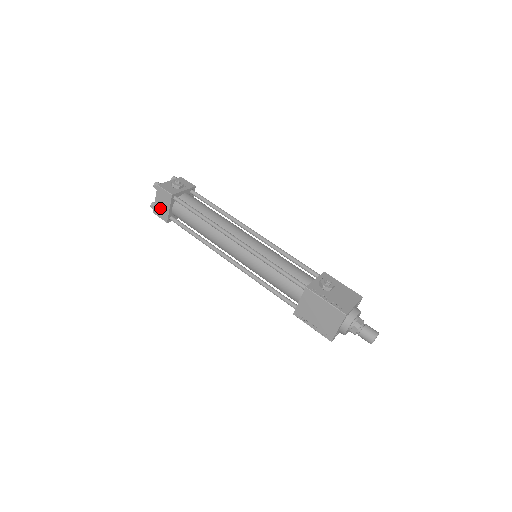
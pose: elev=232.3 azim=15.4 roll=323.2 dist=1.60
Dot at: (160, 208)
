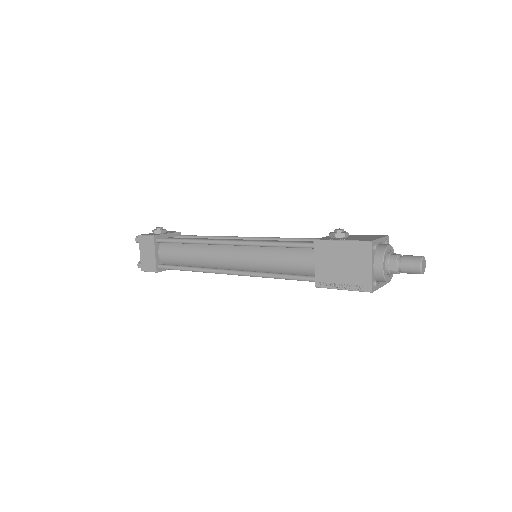
Dot at: (146, 260)
